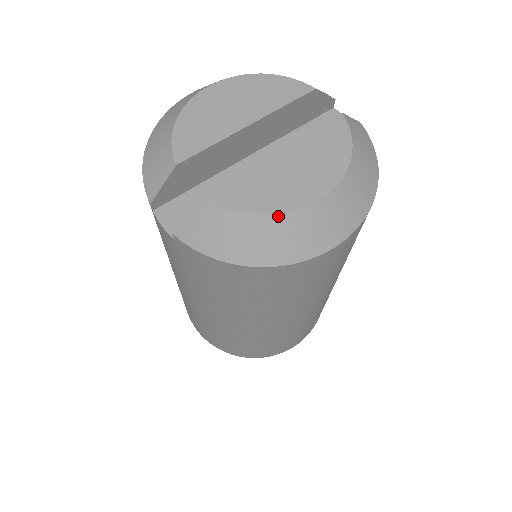
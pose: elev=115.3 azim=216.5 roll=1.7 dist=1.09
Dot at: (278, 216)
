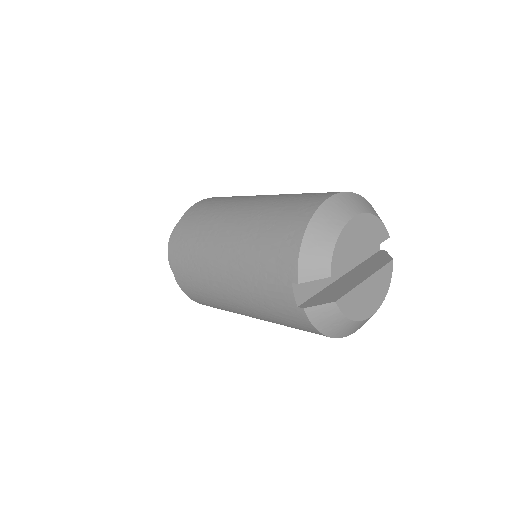
Dot at: (357, 322)
